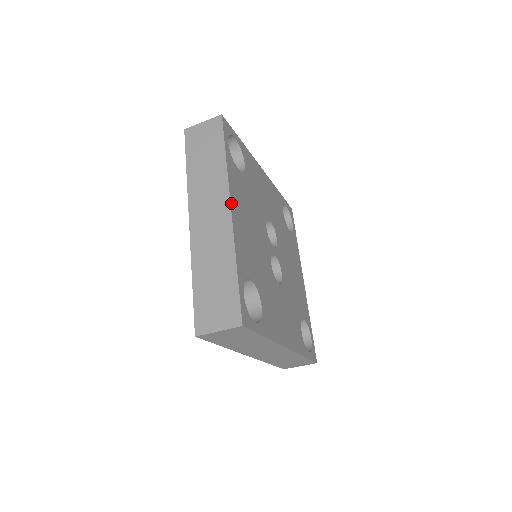
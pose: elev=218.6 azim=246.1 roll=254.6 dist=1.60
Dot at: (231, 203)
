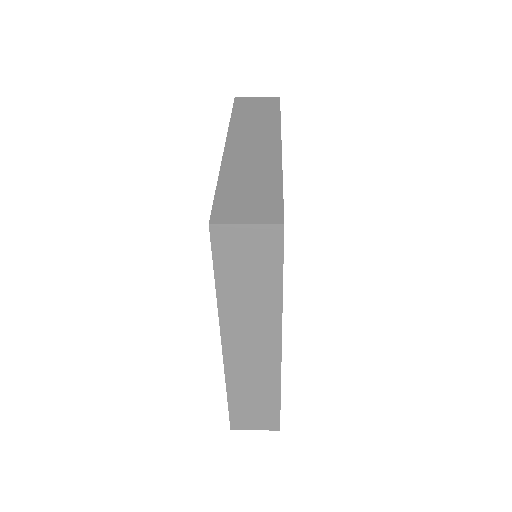
Dot at: (281, 341)
